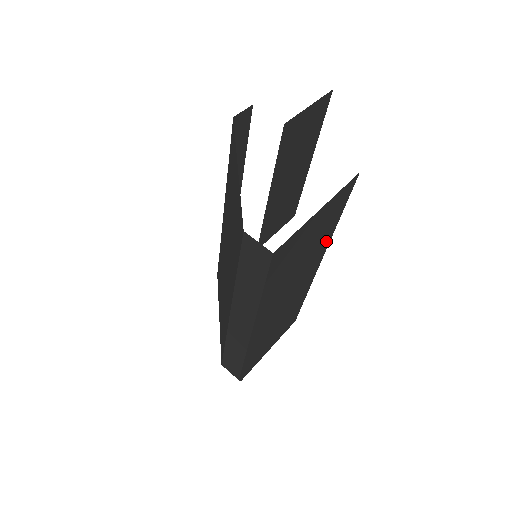
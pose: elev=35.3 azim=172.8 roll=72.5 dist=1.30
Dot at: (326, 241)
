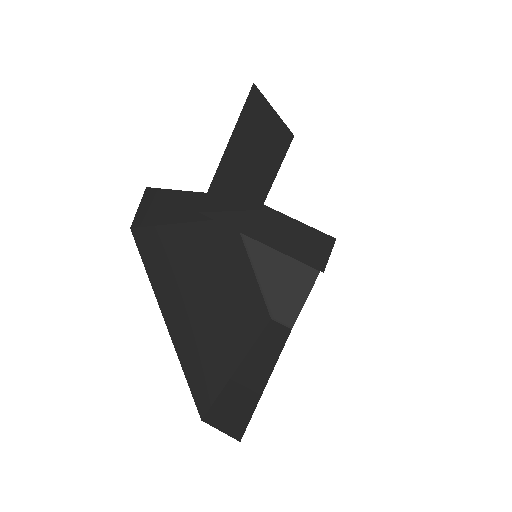
Dot at: occluded
